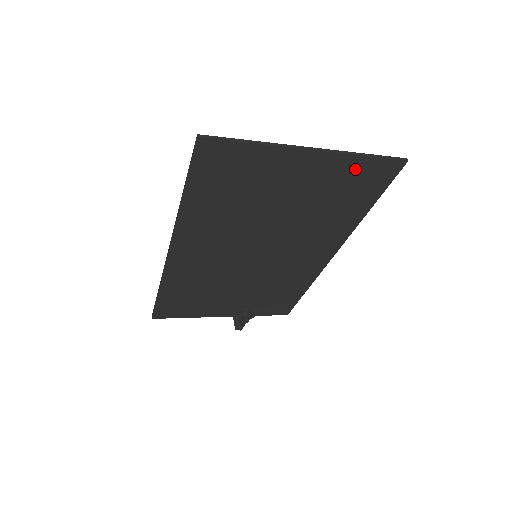
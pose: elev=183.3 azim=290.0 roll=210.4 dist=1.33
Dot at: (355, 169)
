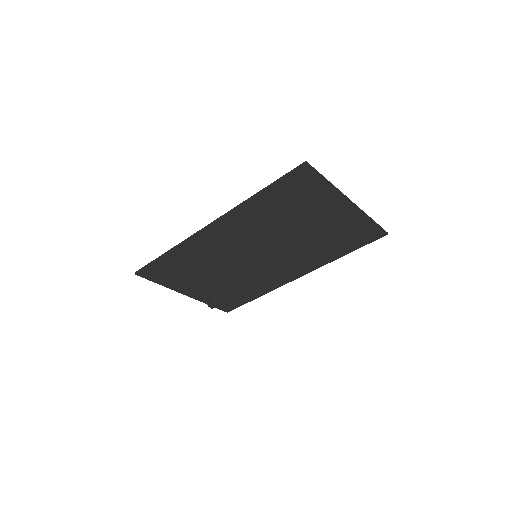
Dot at: (361, 225)
